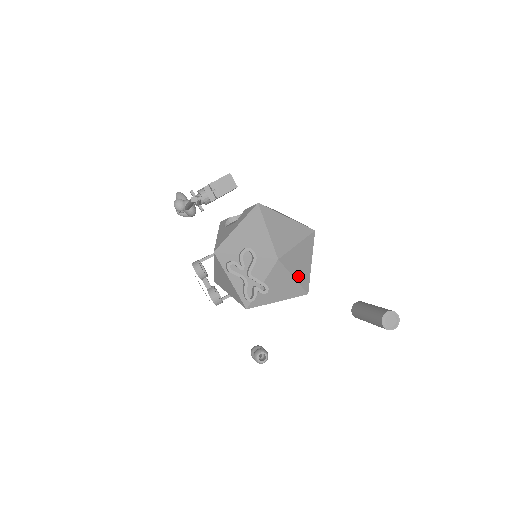
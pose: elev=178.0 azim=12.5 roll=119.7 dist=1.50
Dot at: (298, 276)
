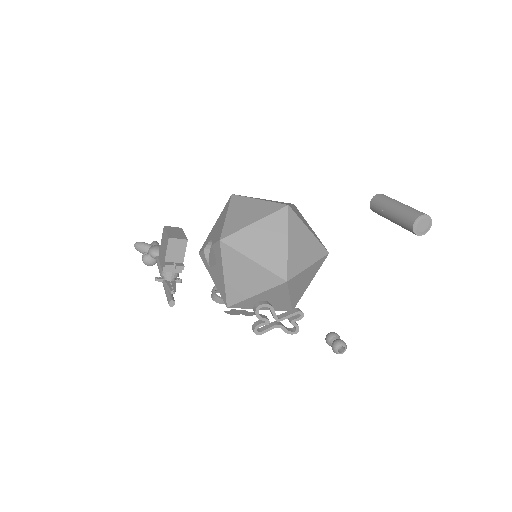
Dot at: (311, 259)
